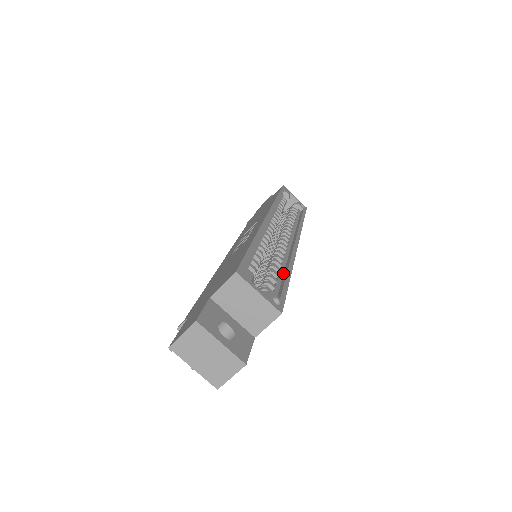
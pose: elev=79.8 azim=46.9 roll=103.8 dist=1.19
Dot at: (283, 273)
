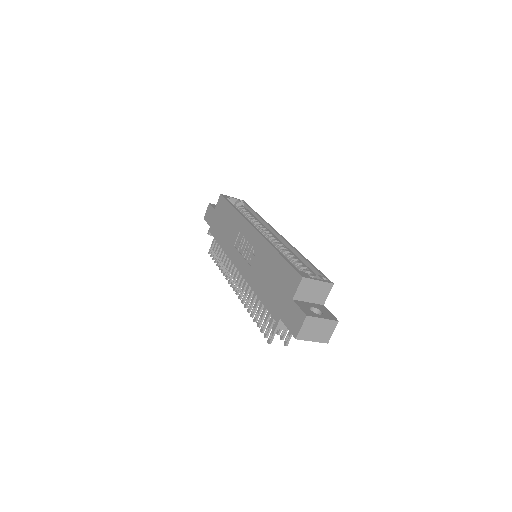
Dot at: (299, 259)
